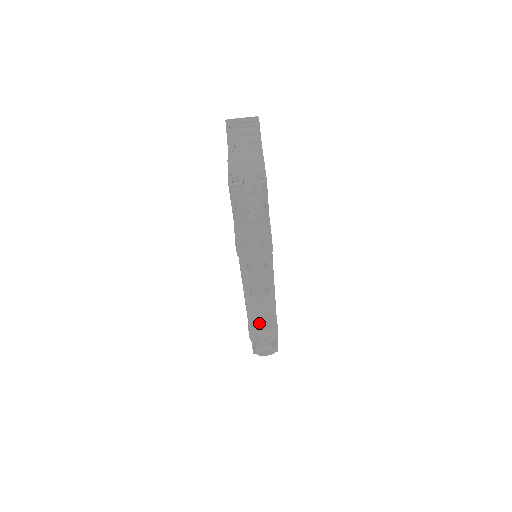
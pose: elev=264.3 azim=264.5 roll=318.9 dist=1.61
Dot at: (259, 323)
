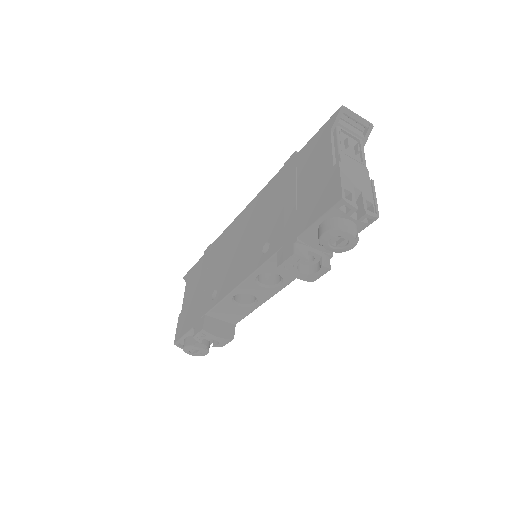
Dot at: (216, 326)
